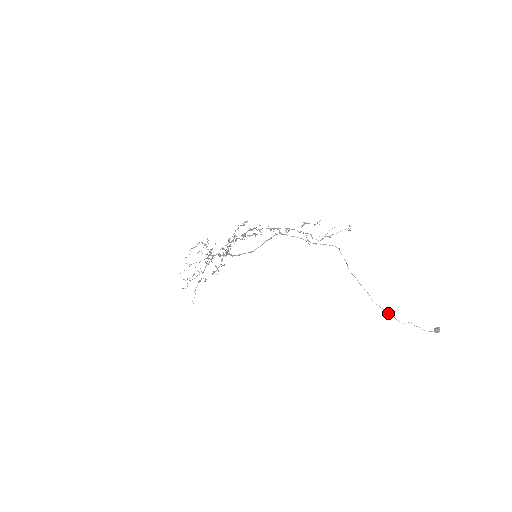
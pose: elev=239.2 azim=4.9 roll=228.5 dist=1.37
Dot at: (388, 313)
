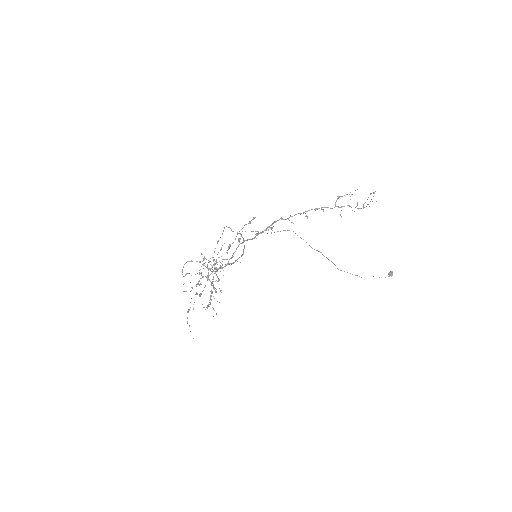
Dot at: occluded
